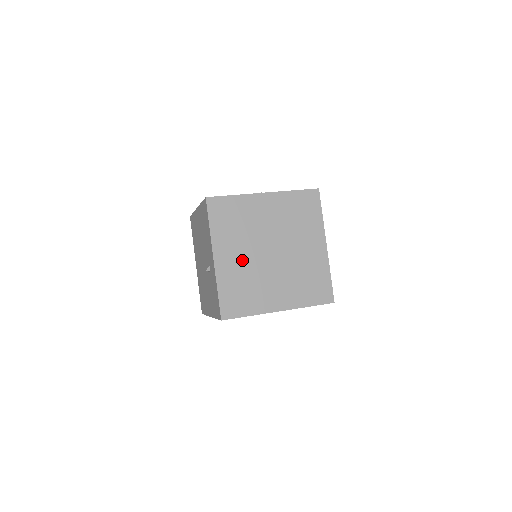
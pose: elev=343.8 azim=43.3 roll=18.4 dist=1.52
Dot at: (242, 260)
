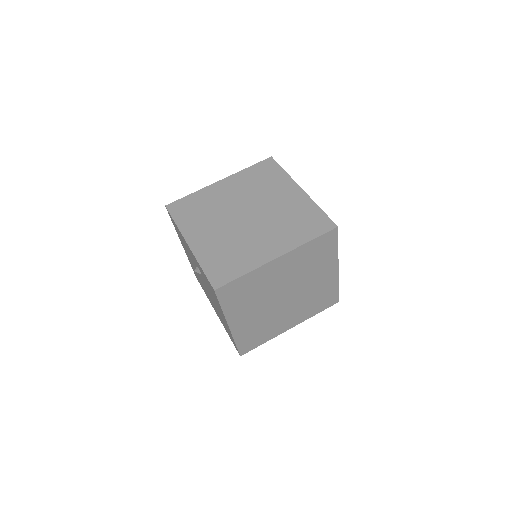
Dot at: (217, 234)
